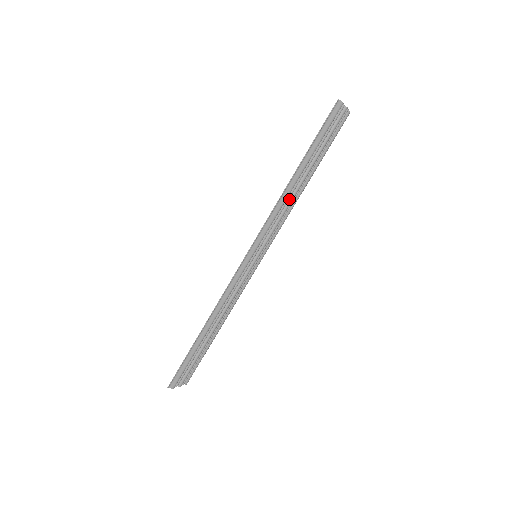
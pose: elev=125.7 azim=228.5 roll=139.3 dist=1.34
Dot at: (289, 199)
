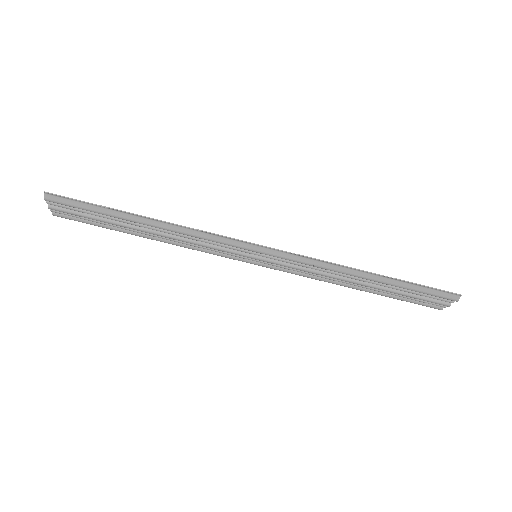
Dot at: (336, 274)
